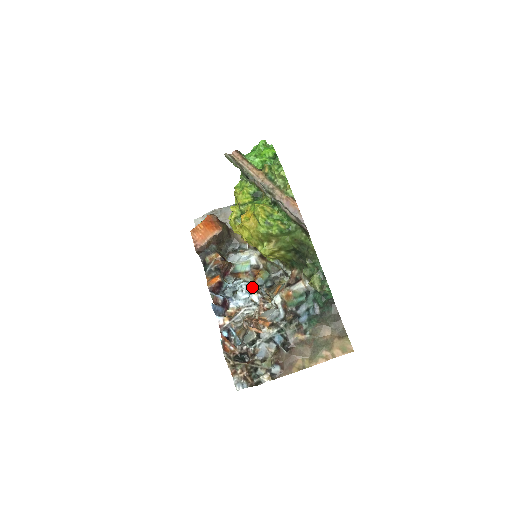
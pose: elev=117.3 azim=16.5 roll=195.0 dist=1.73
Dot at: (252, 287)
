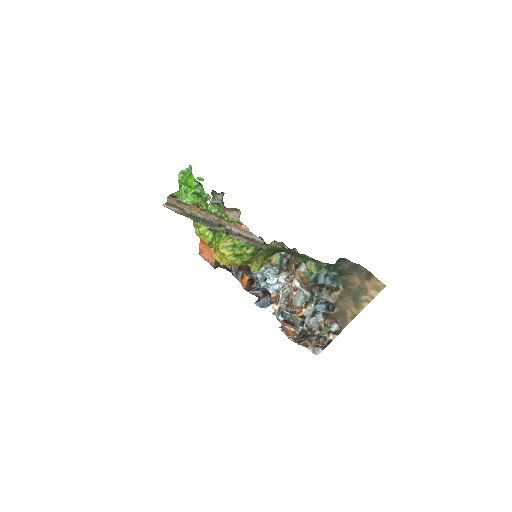
Dot at: (275, 270)
